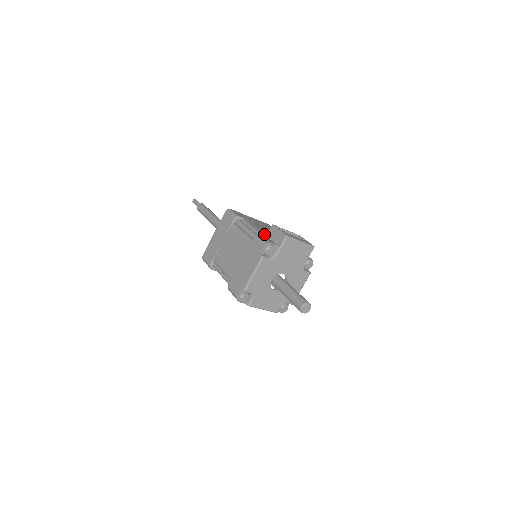
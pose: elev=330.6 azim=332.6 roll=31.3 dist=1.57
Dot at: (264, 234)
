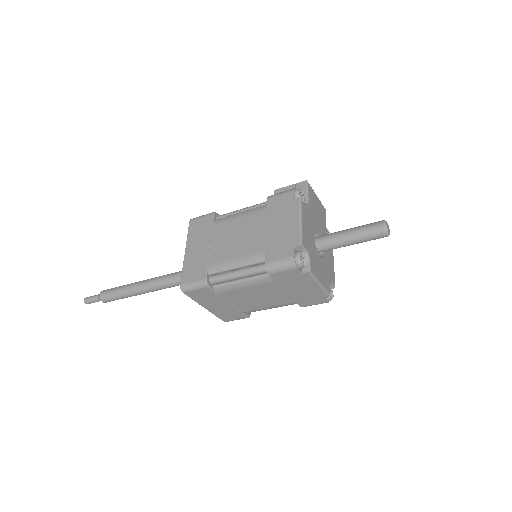
Dot at: occluded
